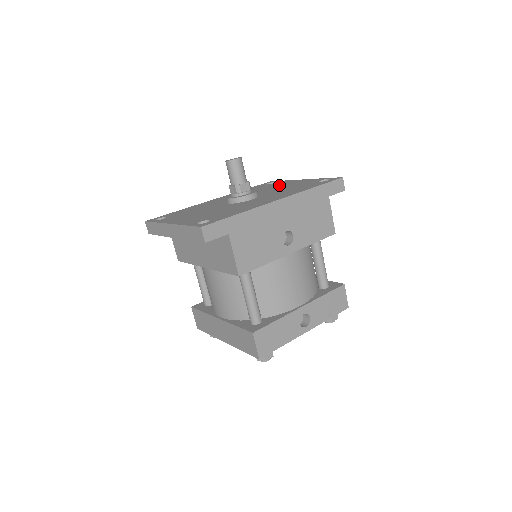
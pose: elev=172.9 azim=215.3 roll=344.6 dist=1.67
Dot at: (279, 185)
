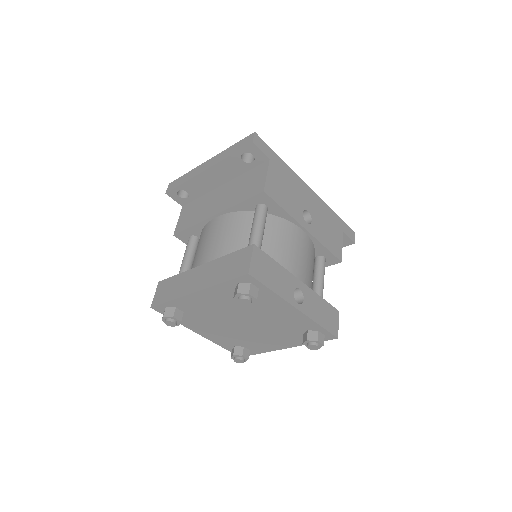
Dot at: occluded
